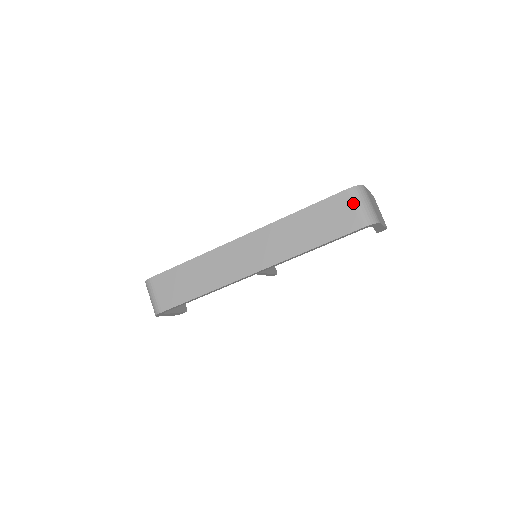
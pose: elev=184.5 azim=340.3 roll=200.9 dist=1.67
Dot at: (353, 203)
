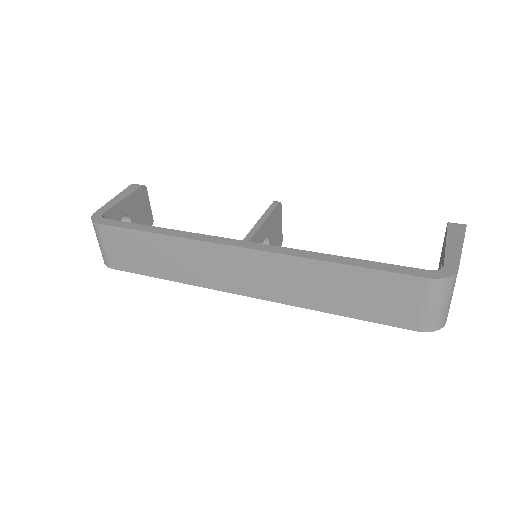
Dot at: (424, 299)
